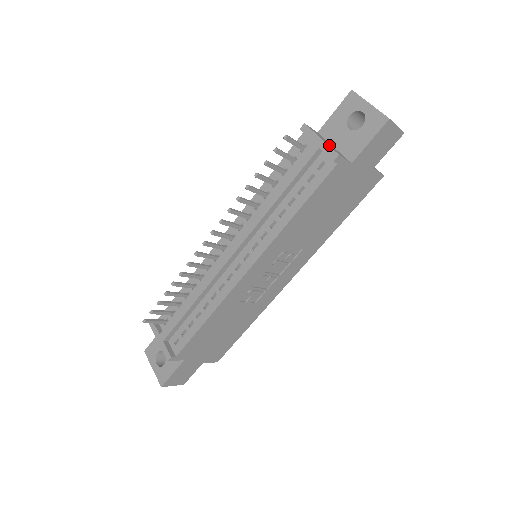
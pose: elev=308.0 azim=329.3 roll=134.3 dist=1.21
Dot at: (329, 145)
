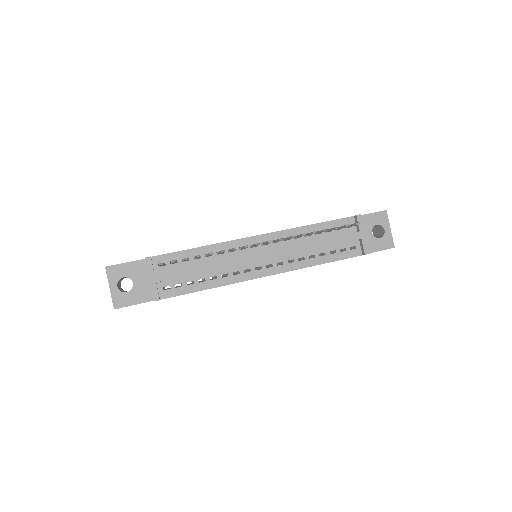
Dot at: (366, 240)
